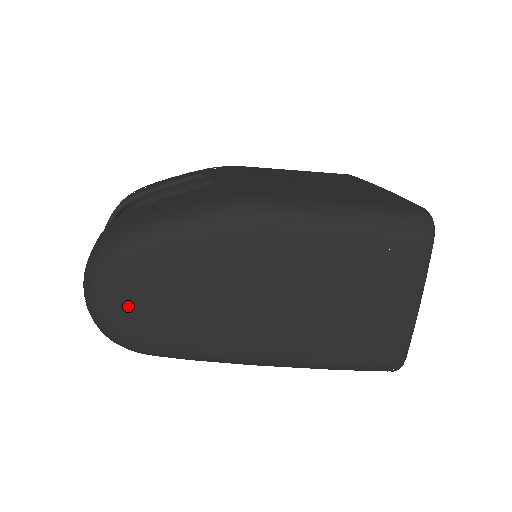
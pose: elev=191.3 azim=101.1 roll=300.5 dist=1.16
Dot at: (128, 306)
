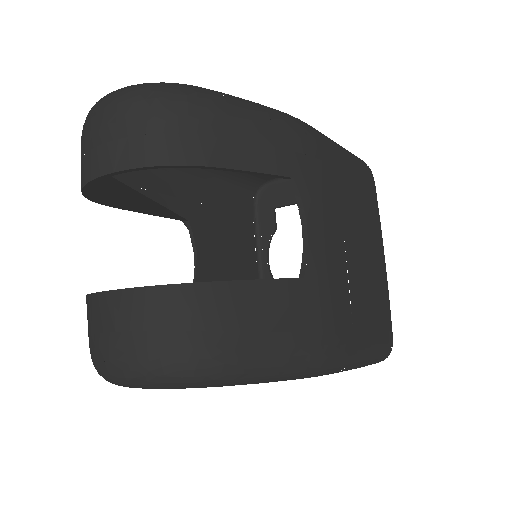
Dot at: occluded
